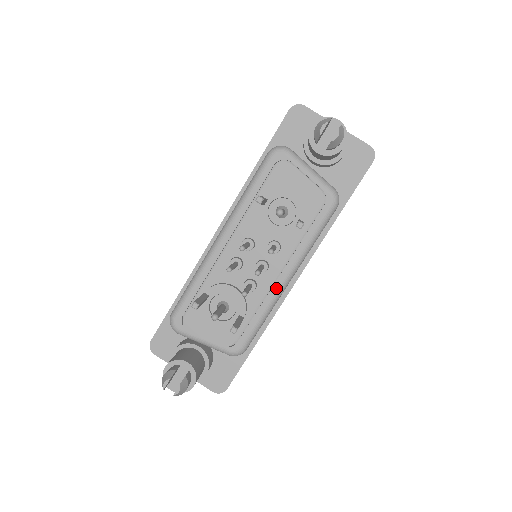
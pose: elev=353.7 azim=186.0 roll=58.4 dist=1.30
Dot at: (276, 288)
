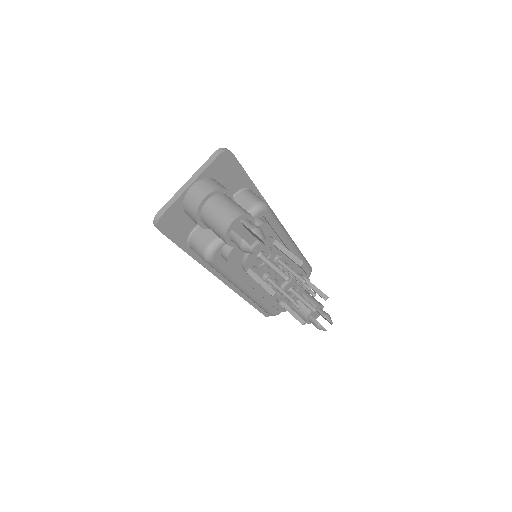
Dot at: (294, 252)
